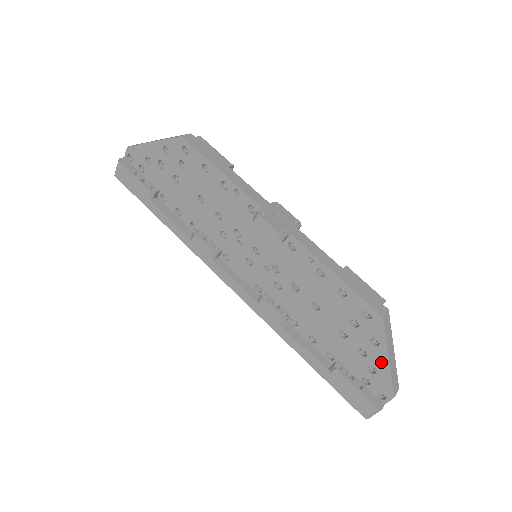
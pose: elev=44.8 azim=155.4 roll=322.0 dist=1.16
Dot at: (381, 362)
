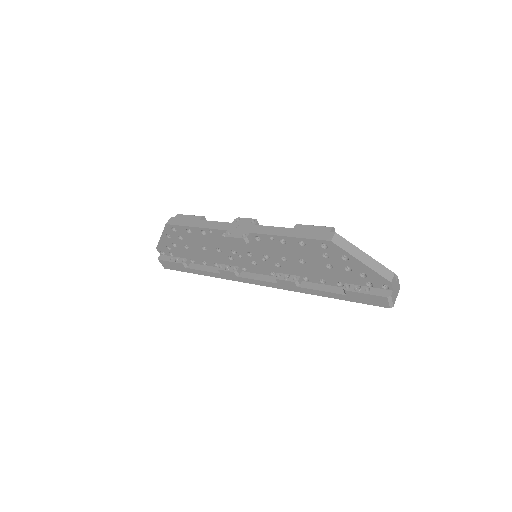
Dot at: (361, 267)
